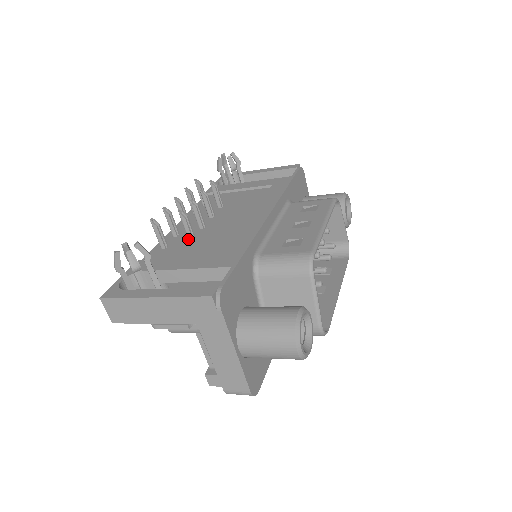
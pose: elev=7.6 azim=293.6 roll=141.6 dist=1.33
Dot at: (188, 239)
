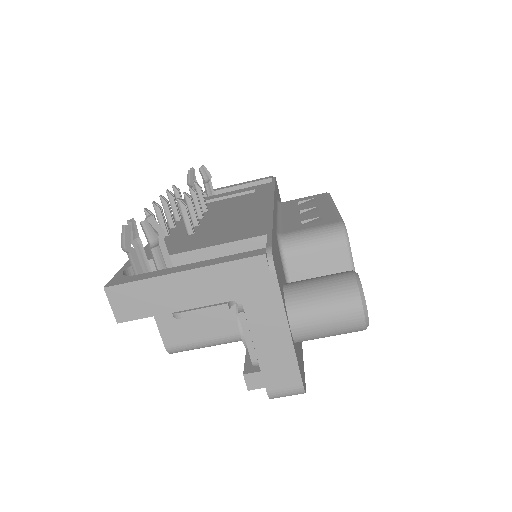
Dot at: (187, 233)
